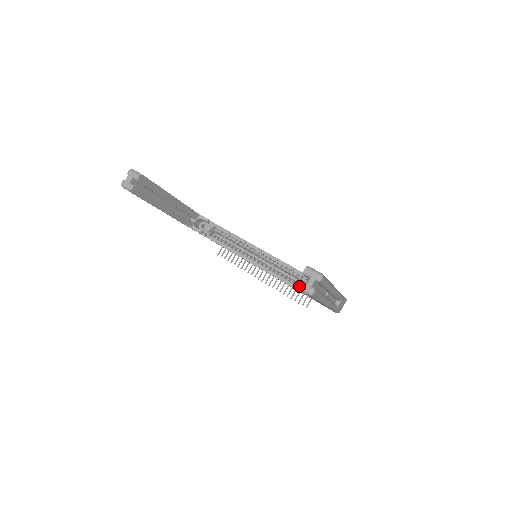
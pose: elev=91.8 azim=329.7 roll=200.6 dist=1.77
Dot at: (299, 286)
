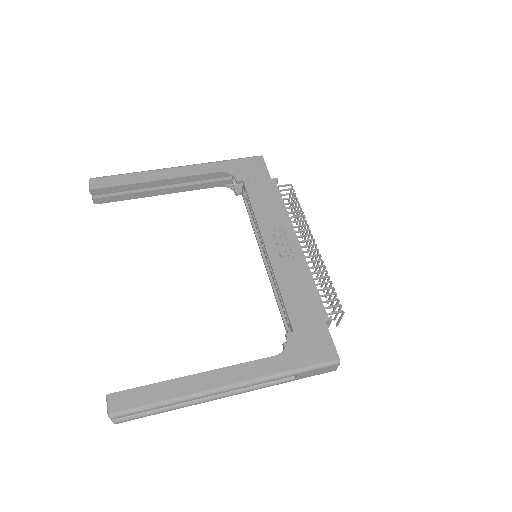
Dot at: occluded
